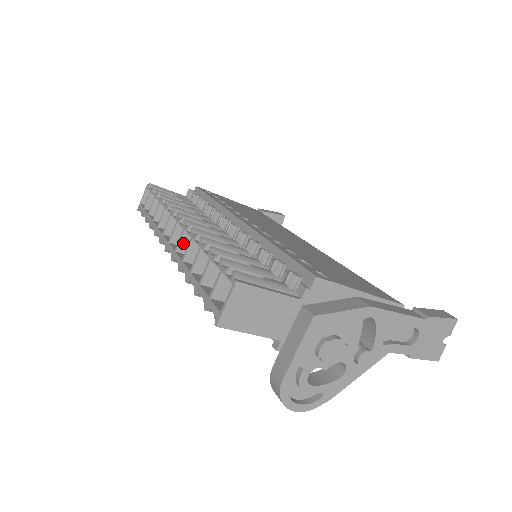
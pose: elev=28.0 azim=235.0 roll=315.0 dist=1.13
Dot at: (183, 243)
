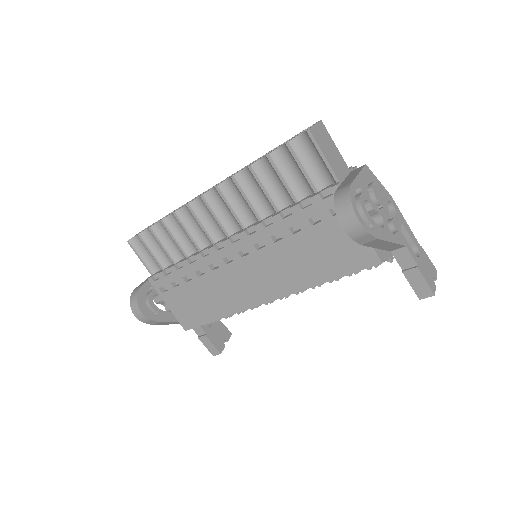
Dot at: occluded
